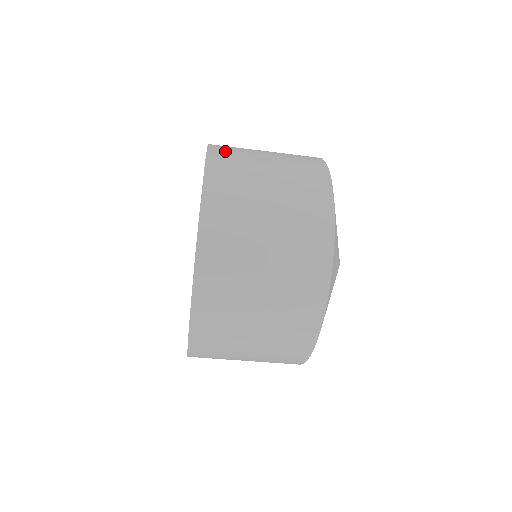
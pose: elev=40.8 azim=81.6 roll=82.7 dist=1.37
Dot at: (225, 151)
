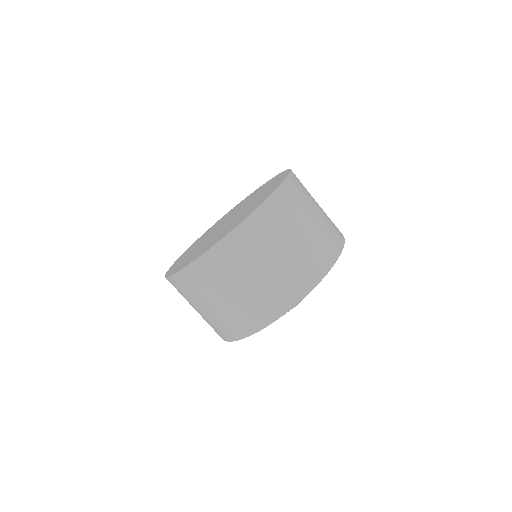
Dot at: occluded
